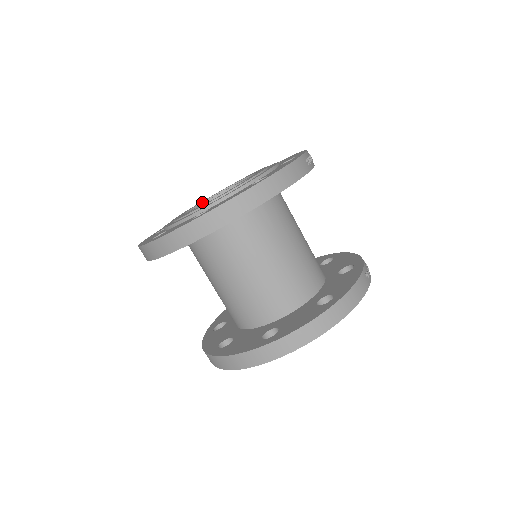
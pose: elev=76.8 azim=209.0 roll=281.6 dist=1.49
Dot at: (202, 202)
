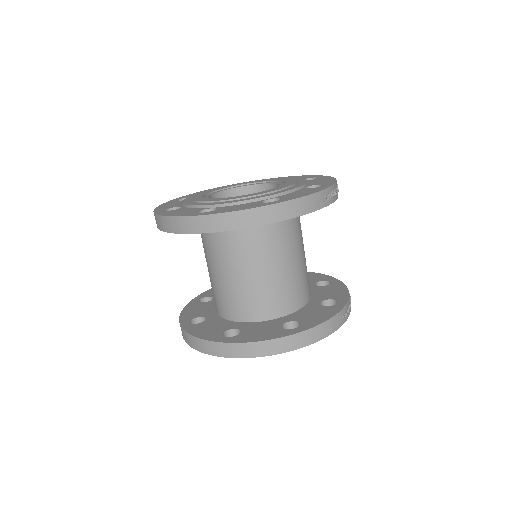
Dot at: (231, 187)
